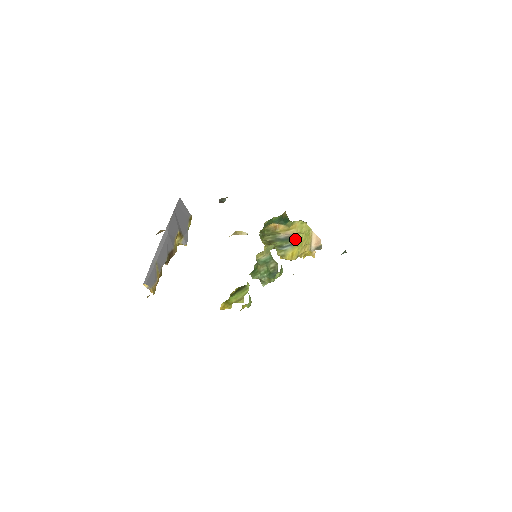
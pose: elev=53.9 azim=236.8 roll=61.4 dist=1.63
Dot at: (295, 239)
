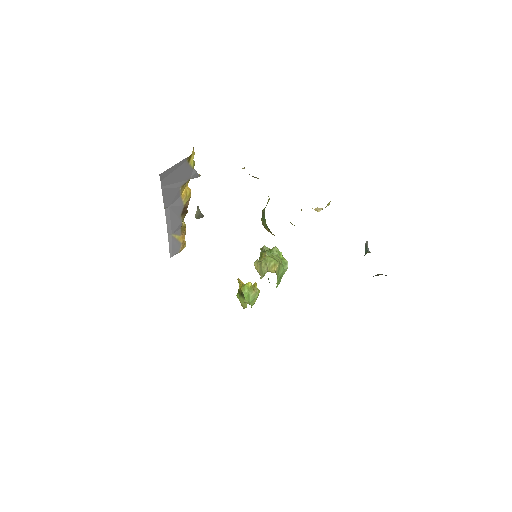
Dot at: occluded
